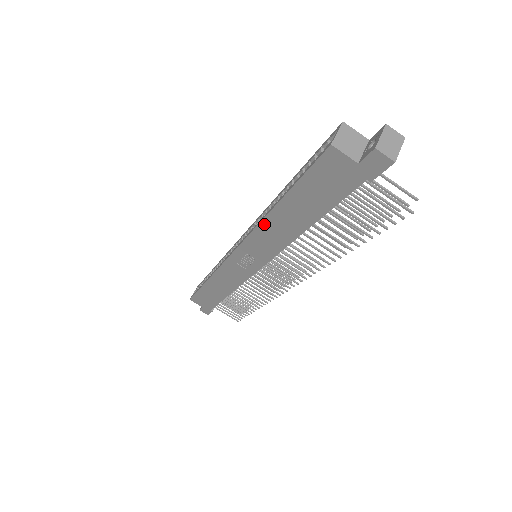
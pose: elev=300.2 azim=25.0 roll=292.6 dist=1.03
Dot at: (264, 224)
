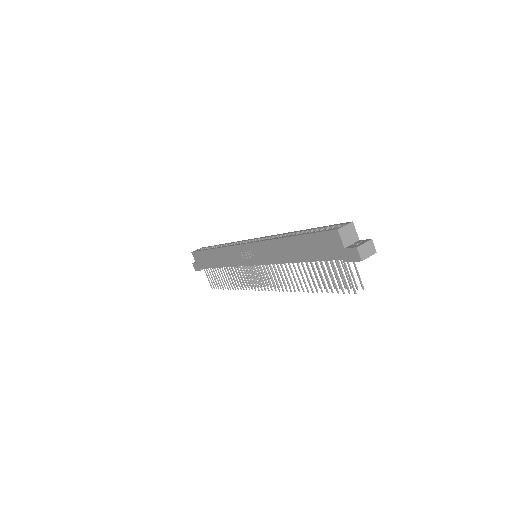
Dot at: (275, 242)
